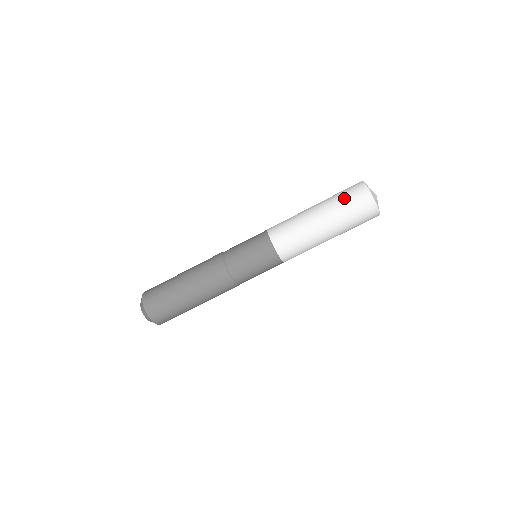
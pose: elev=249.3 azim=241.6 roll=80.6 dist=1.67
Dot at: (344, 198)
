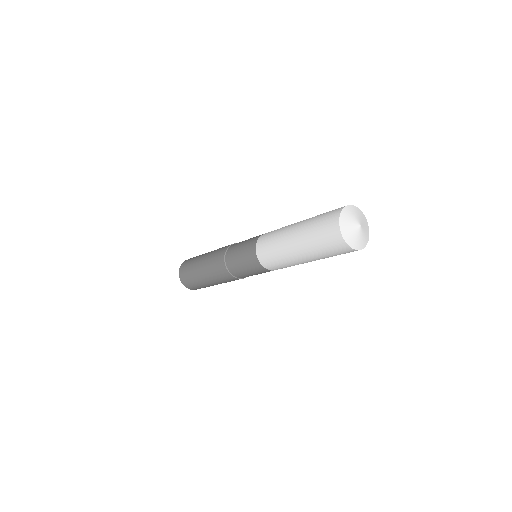
Dot at: (319, 240)
